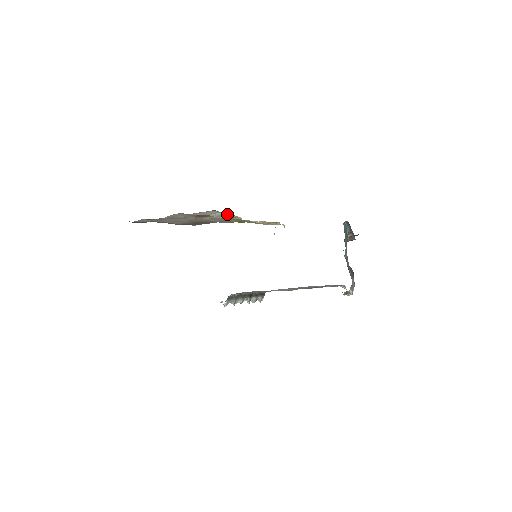
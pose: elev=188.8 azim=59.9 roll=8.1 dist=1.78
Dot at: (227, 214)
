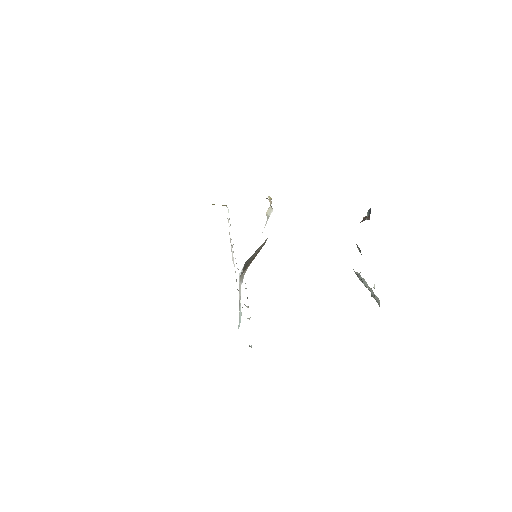
Dot at: occluded
